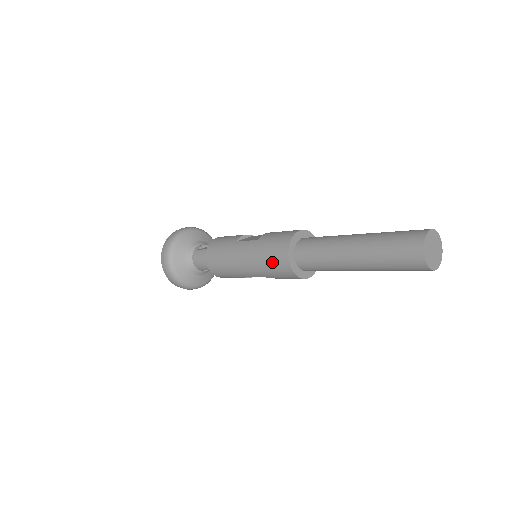
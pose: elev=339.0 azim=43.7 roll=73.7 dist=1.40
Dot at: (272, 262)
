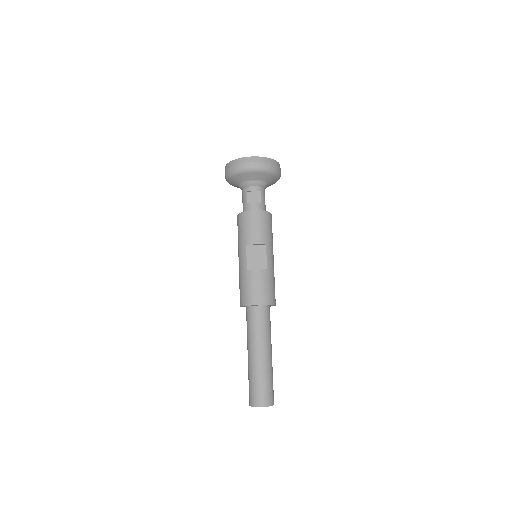
Dot at: occluded
